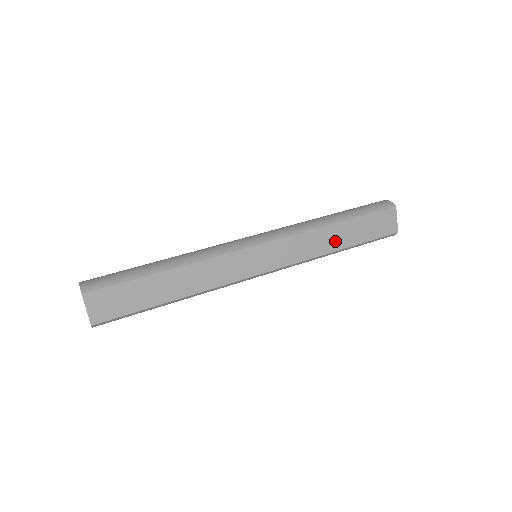
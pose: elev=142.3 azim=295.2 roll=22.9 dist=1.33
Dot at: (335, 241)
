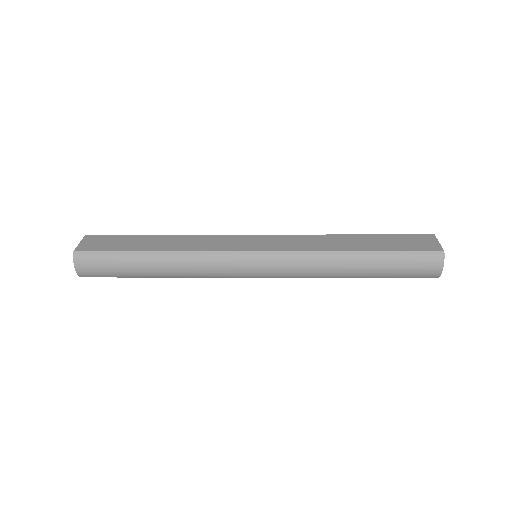
Dot at: (349, 245)
